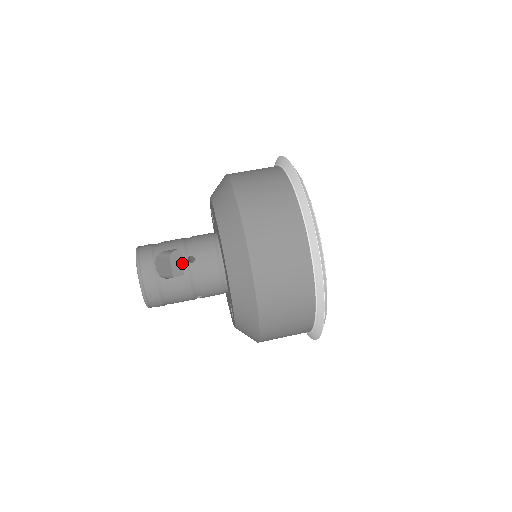
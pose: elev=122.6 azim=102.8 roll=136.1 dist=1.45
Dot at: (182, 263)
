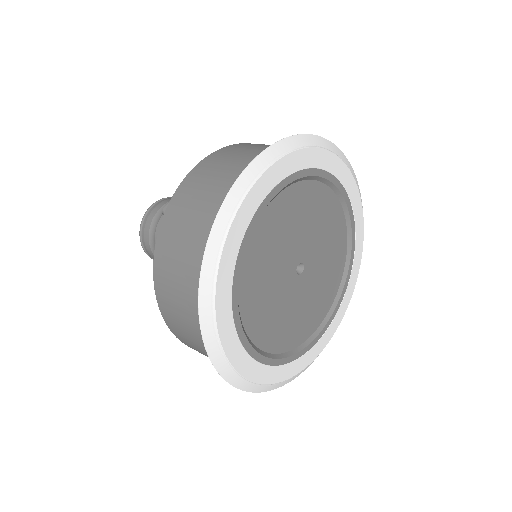
Dot at: occluded
